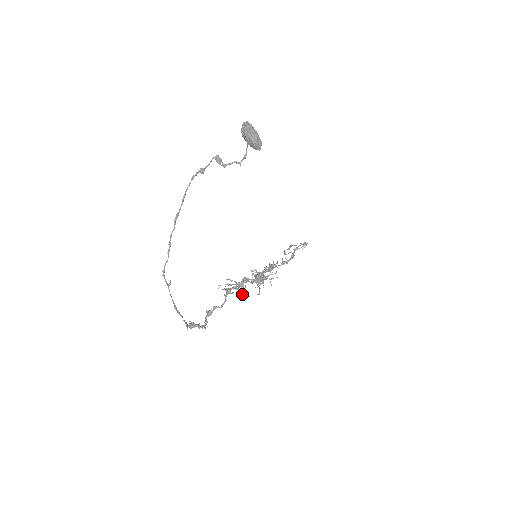
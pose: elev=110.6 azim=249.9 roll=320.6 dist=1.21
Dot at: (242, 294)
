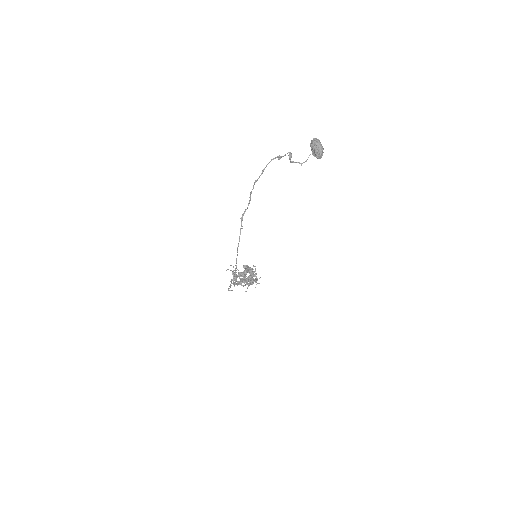
Dot at: (246, 280)
